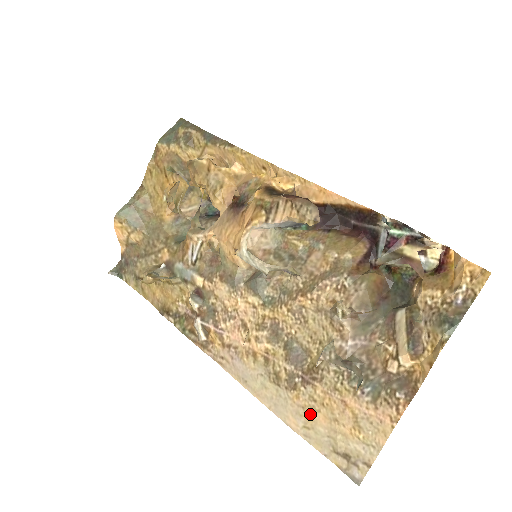
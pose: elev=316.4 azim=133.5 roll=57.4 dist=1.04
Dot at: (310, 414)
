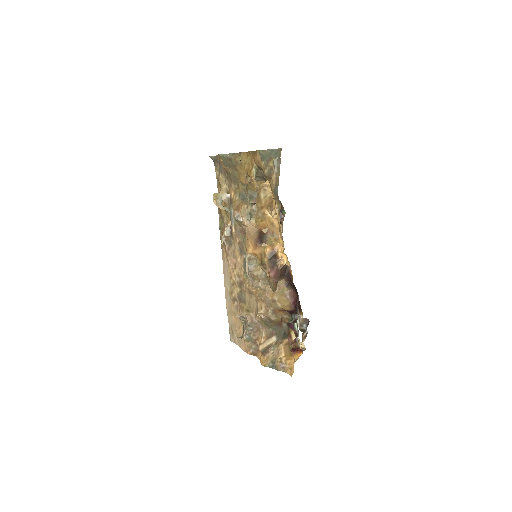
Dot at: (232, 313)
